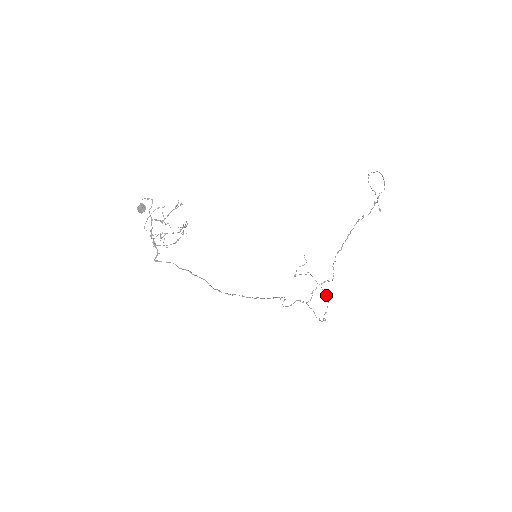
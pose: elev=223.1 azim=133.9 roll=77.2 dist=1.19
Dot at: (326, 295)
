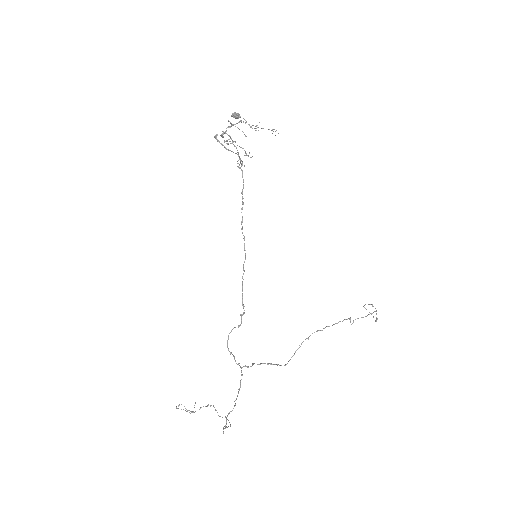
Dot at: occluded
